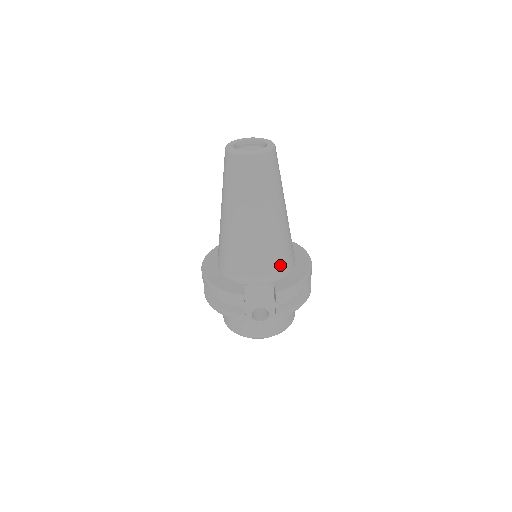
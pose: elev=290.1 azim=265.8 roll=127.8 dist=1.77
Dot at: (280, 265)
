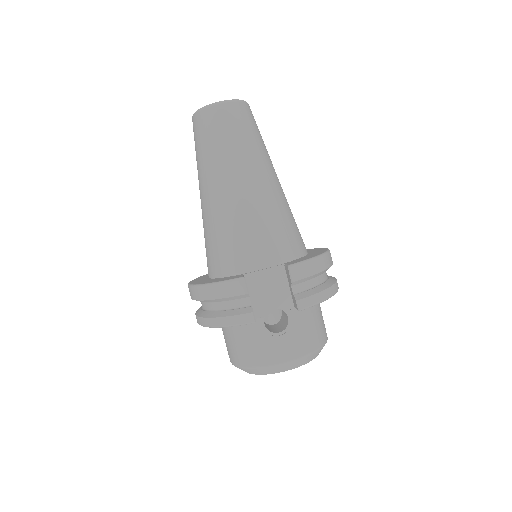
Dot at: (287, 241)
